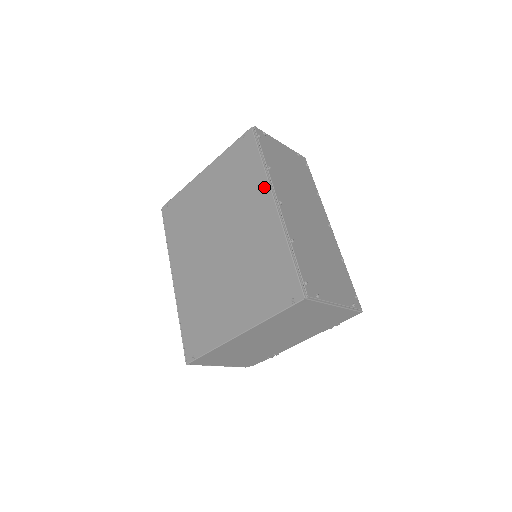
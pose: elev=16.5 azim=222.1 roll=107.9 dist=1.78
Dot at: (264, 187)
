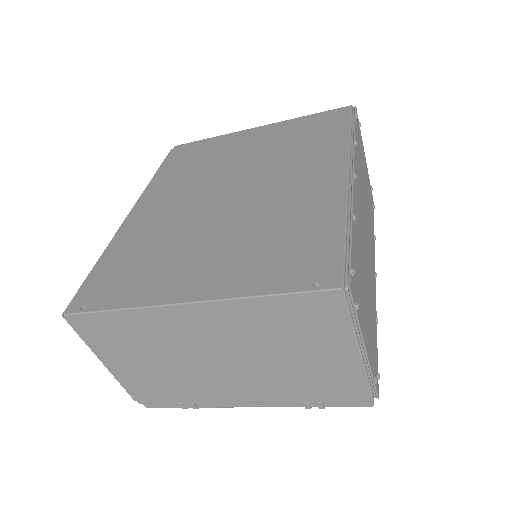
Dot at: (340, 154)
